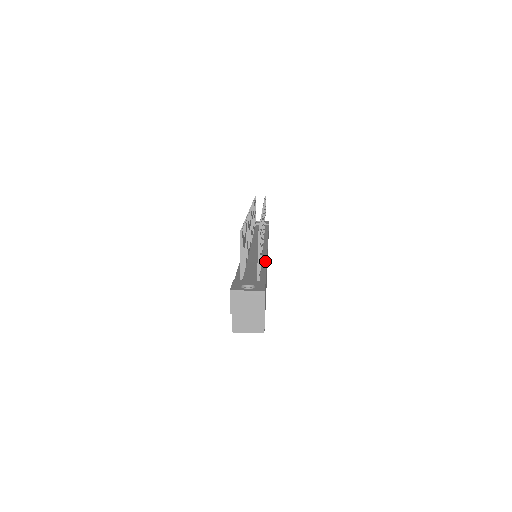
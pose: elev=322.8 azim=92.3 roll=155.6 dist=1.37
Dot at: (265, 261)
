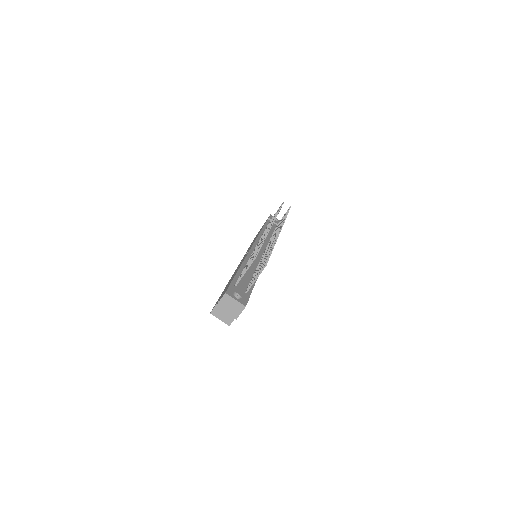
Dot at: occluded
